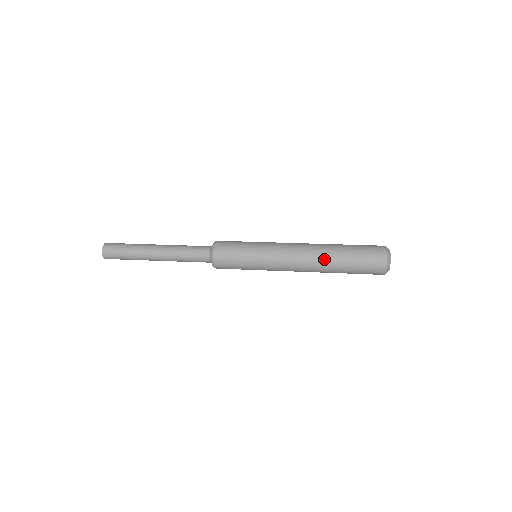
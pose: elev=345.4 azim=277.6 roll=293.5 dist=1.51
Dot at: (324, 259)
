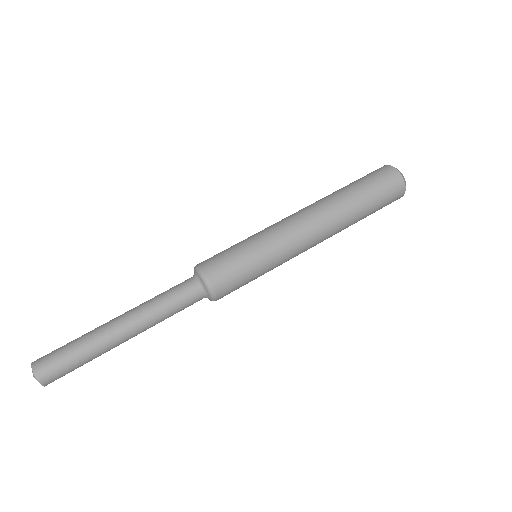
Dot at: occluded
